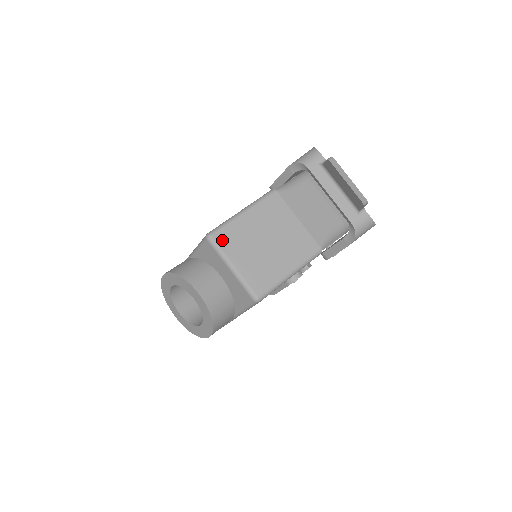
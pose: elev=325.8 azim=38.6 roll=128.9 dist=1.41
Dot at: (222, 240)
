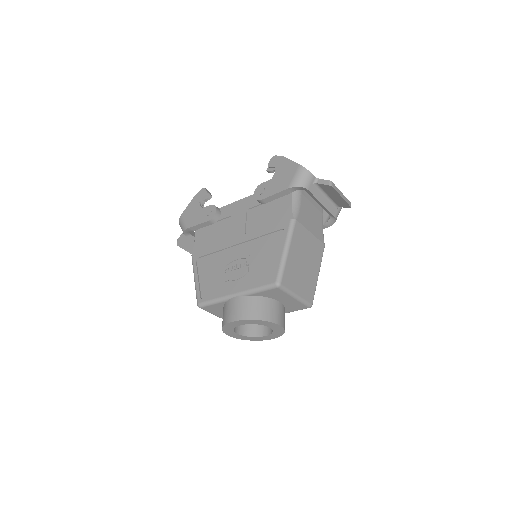
Dot at: (286, 282)
